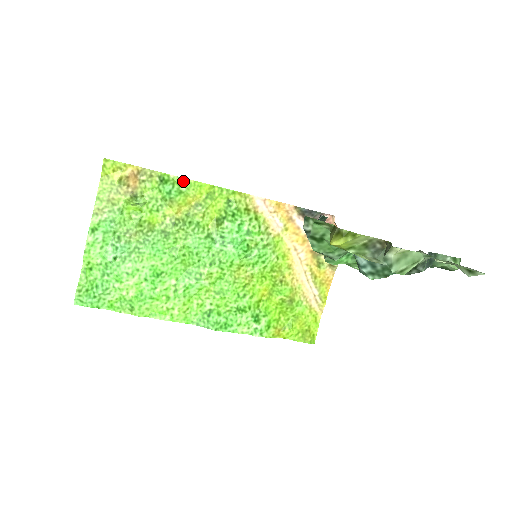
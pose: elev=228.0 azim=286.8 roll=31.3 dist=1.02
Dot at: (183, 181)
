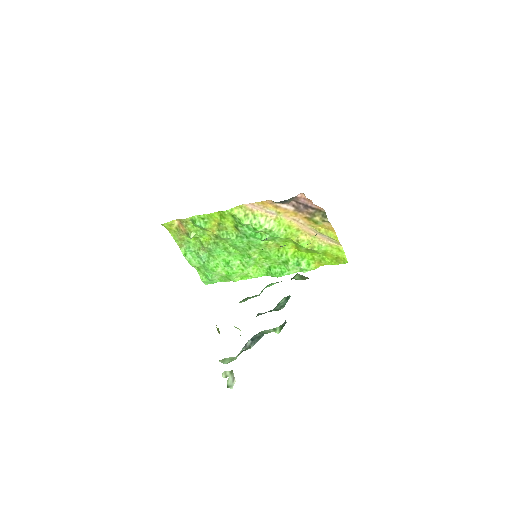
Dot at: (203, 216)
